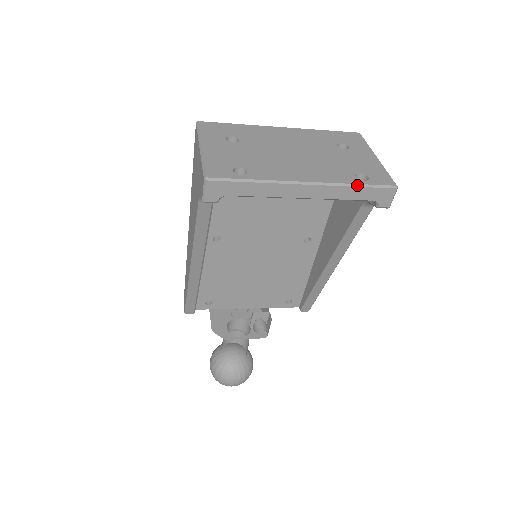
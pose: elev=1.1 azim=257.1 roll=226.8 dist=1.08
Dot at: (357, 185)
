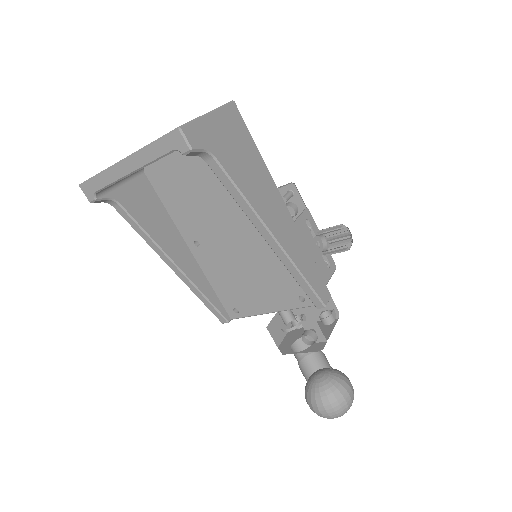
Dot at: (152, 143)
